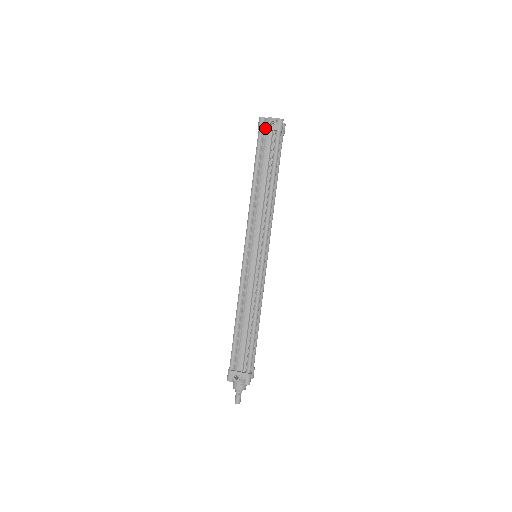
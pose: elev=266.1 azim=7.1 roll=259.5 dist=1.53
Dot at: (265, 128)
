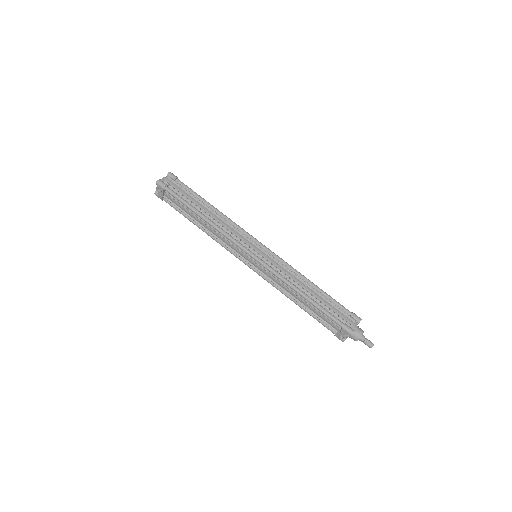
Dot at: (161, 197)
